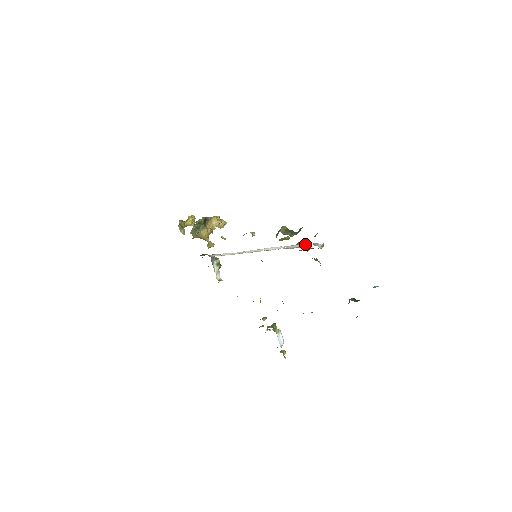
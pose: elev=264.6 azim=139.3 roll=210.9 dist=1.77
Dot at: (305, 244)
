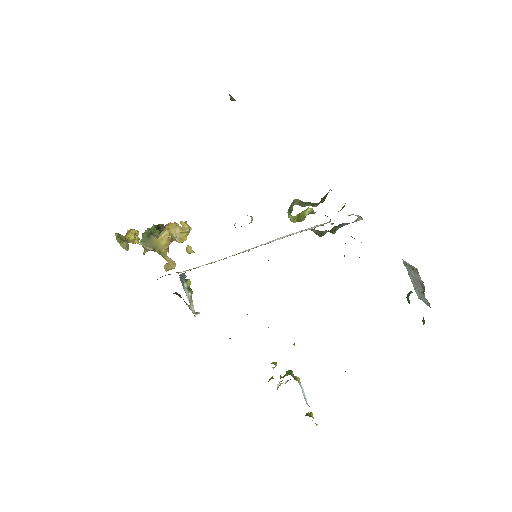
Dot at: occluded
